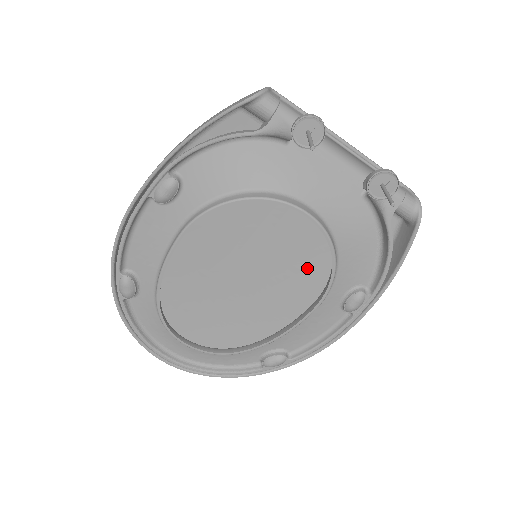
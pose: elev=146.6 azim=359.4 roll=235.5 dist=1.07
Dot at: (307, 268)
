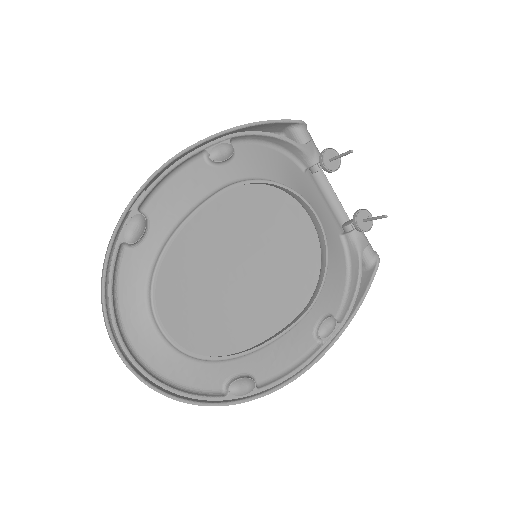
Dot at: (285, 293)
